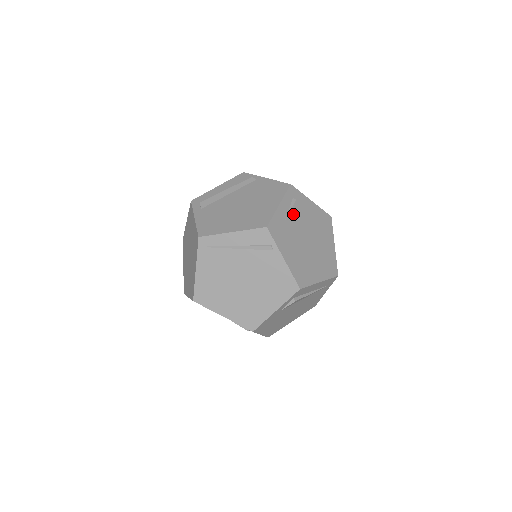
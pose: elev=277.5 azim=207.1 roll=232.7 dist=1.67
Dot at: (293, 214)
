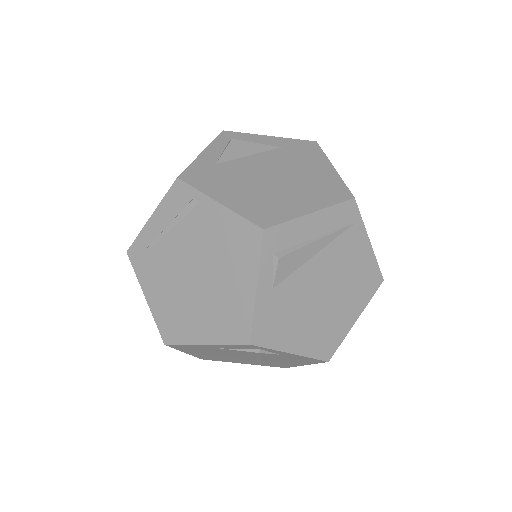
Dot at: (231, 154)
